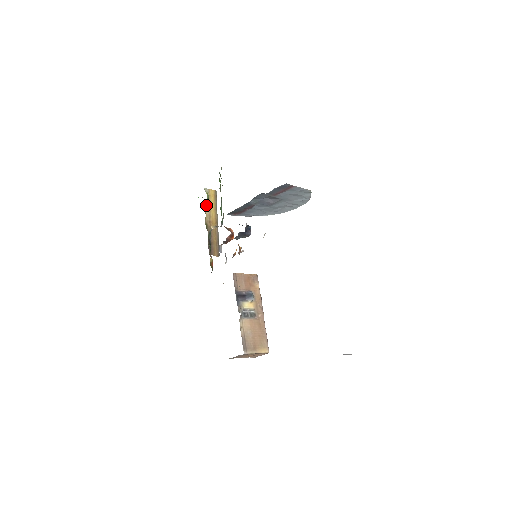
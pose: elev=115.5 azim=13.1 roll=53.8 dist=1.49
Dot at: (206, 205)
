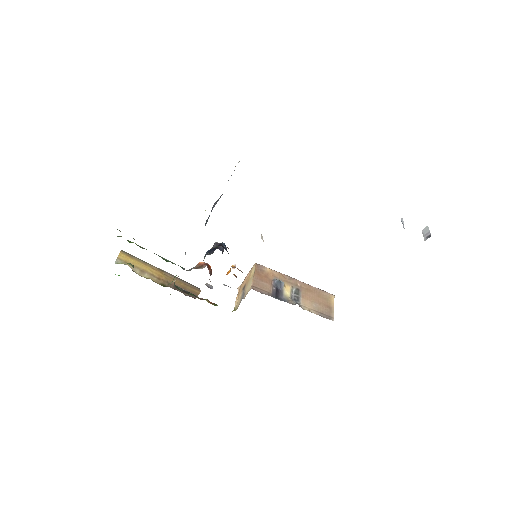
Dot at: (137, 272)
